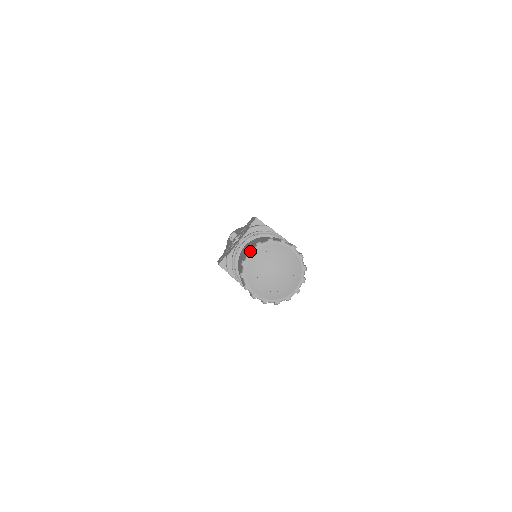
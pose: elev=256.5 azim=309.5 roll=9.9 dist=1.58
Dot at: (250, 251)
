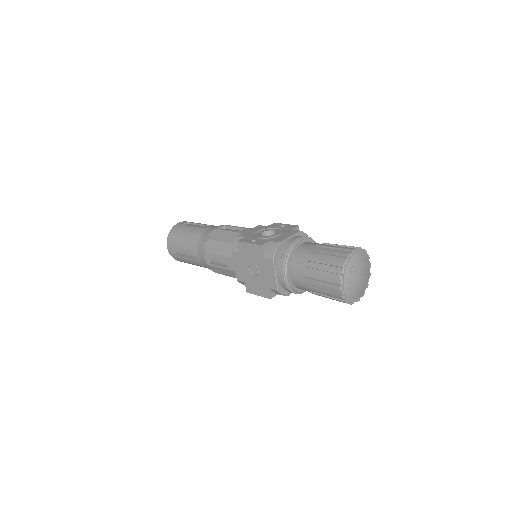
Dot at: (356, 250)
